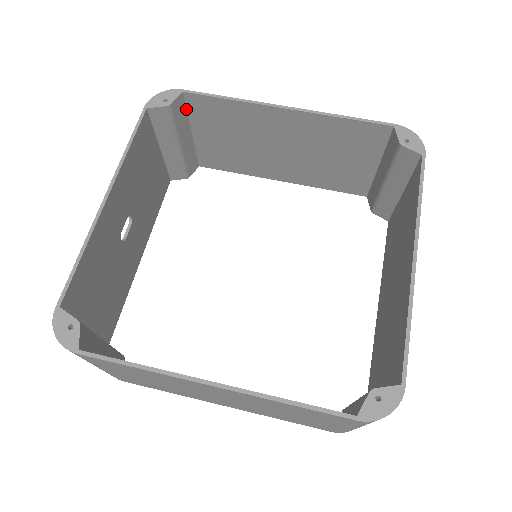
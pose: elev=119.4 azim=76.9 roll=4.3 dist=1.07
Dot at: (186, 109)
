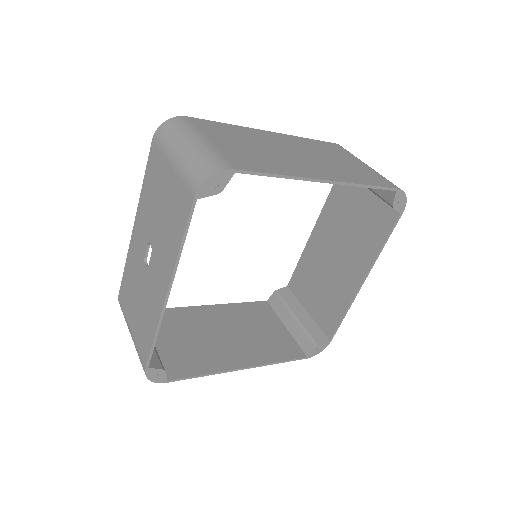
Dot at: occluded
